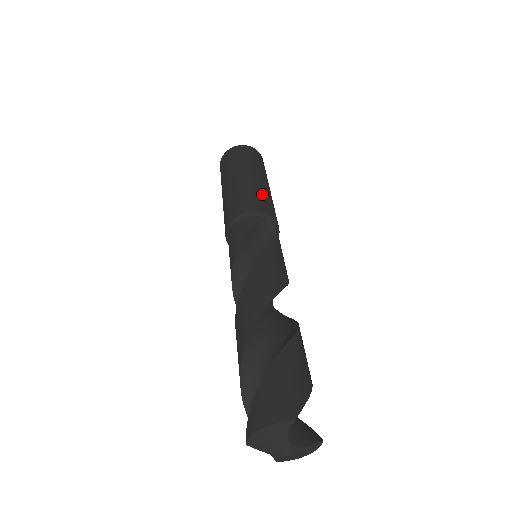
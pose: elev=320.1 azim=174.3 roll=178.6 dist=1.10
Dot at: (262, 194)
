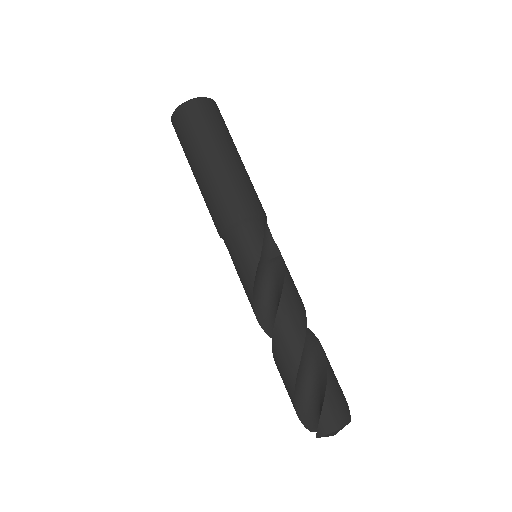
Dot at: (252, 185)
